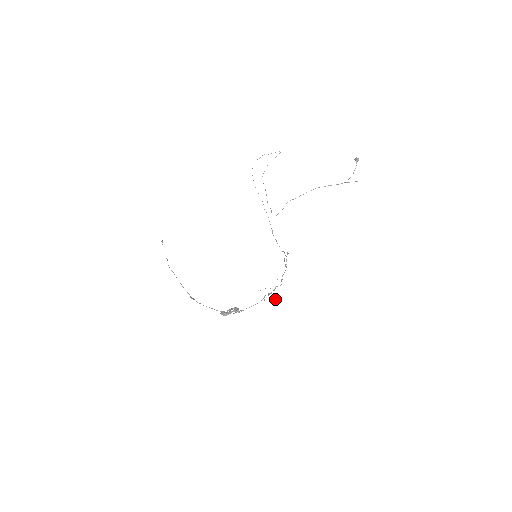
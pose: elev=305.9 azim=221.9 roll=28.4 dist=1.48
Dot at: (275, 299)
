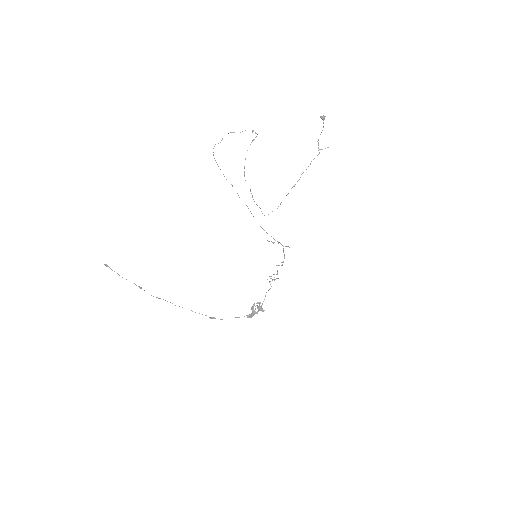
Dot at: occluded
